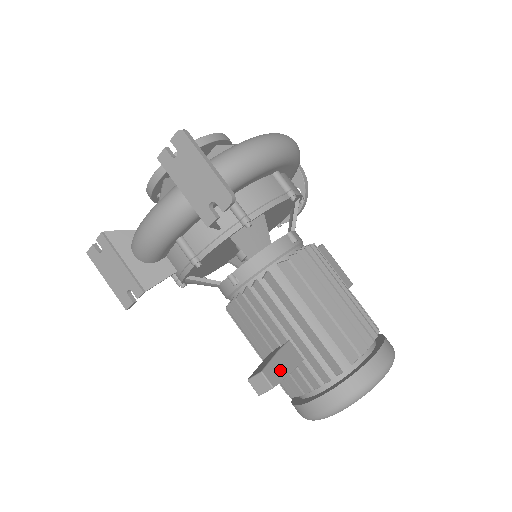
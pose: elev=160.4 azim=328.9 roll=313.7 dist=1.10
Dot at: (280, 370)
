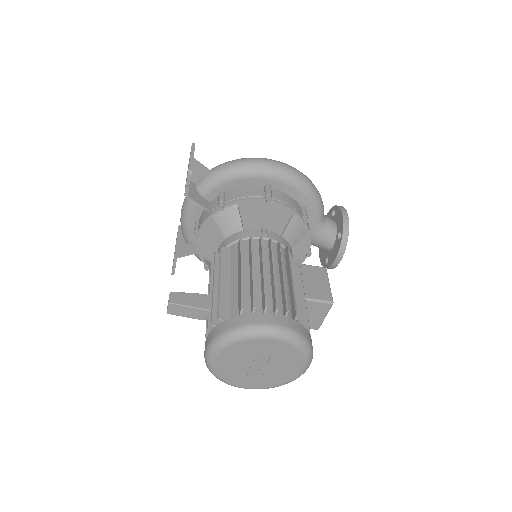
Dot at: (187, 300)
